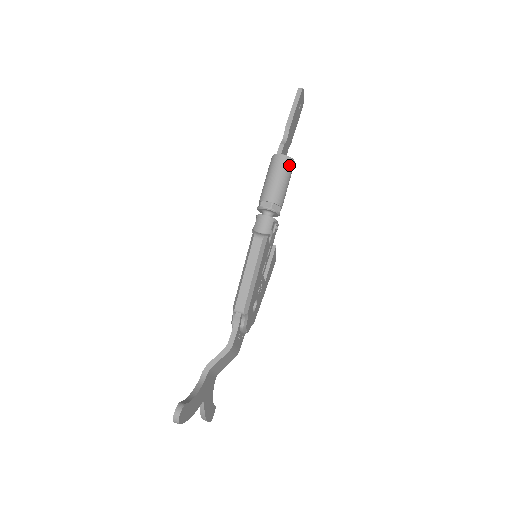
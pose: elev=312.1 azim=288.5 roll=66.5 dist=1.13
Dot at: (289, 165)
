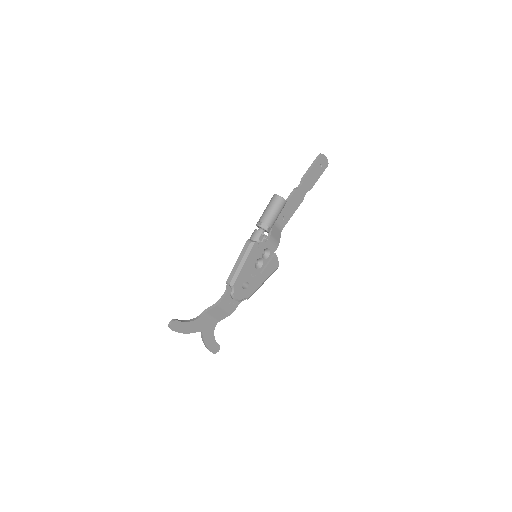
Dot at: (279, 201)
